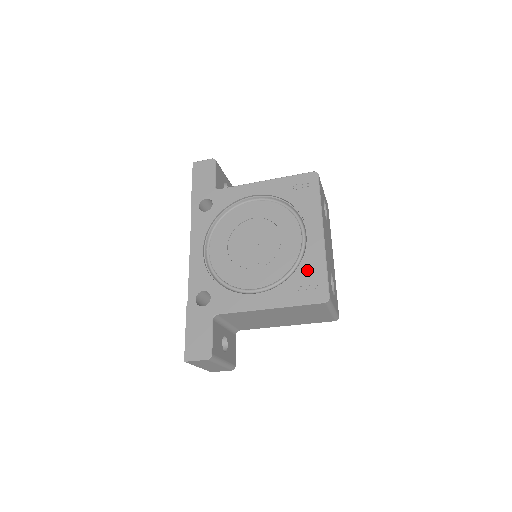
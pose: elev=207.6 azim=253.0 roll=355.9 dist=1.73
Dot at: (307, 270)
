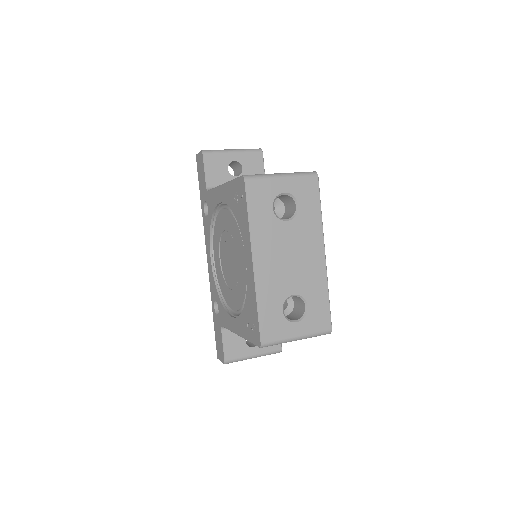
Dot at: (249, 306)
